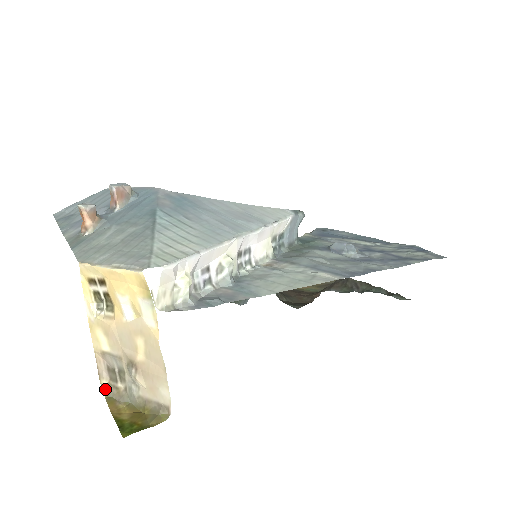
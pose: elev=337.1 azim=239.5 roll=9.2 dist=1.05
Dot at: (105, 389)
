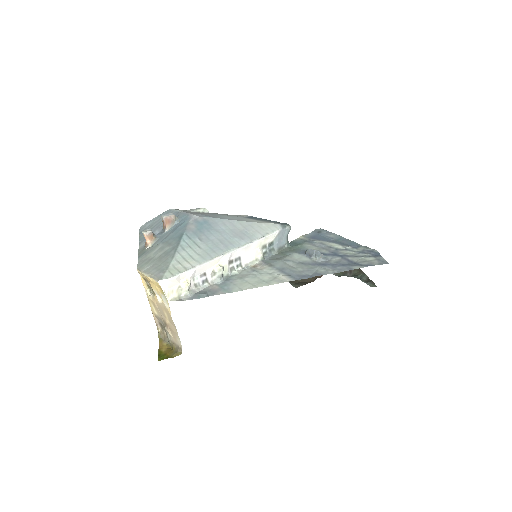
Dot at: (159, 333)
